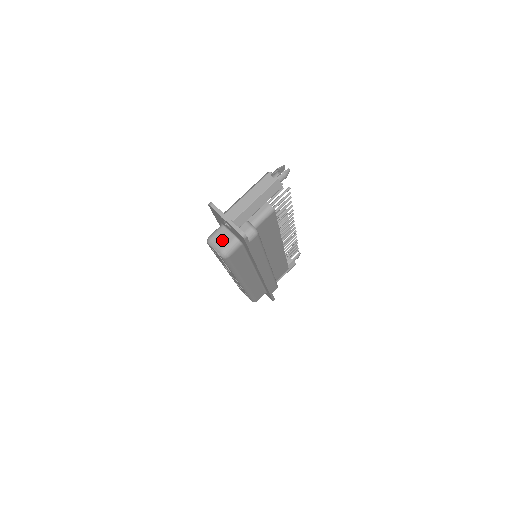
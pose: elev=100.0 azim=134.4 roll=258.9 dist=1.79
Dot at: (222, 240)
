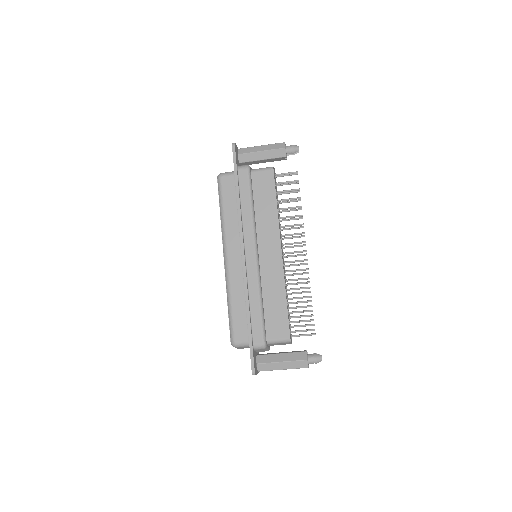
Dot at: (243, 348)
